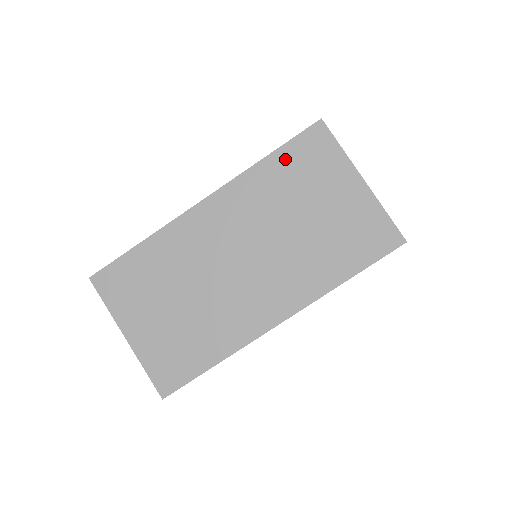
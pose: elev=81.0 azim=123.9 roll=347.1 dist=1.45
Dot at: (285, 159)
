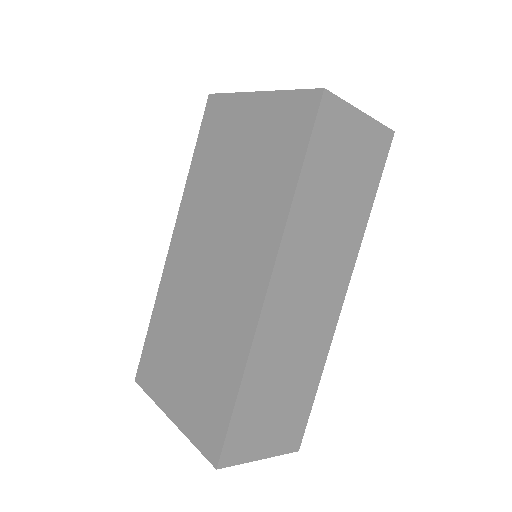
Dot at: (202, 149)
